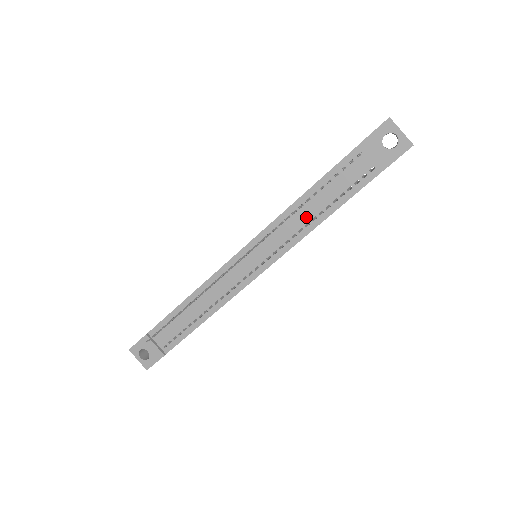
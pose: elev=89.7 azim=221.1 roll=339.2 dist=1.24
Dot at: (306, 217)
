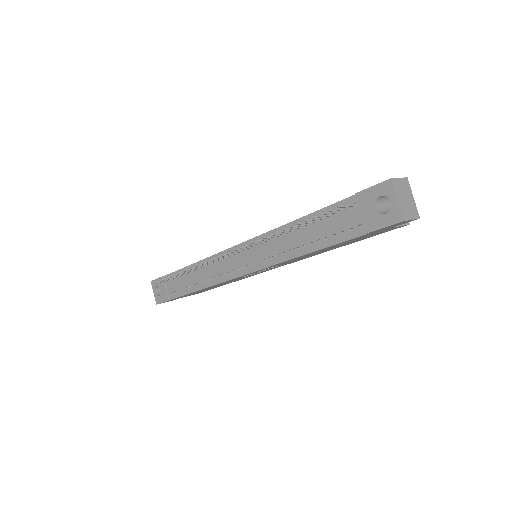
Dot at: (291, 243)
